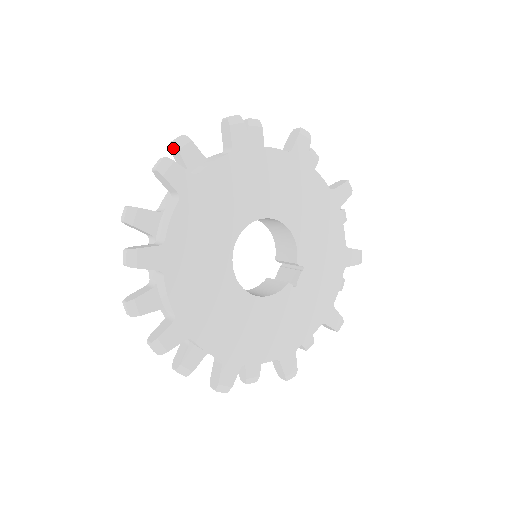
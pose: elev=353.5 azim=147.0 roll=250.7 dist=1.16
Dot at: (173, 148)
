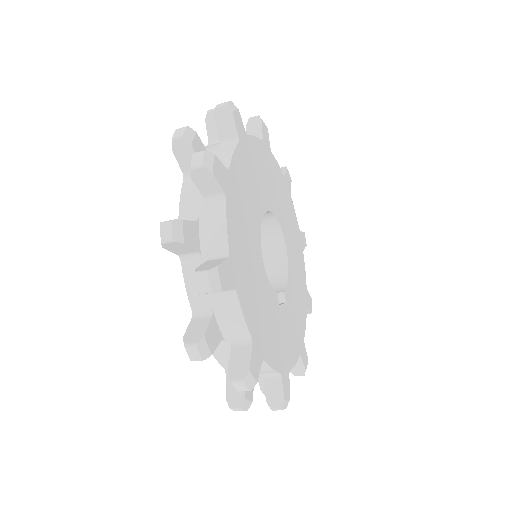
Dot at: occluded
